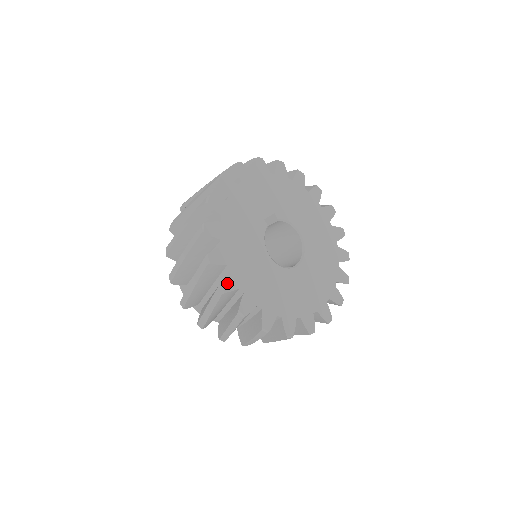
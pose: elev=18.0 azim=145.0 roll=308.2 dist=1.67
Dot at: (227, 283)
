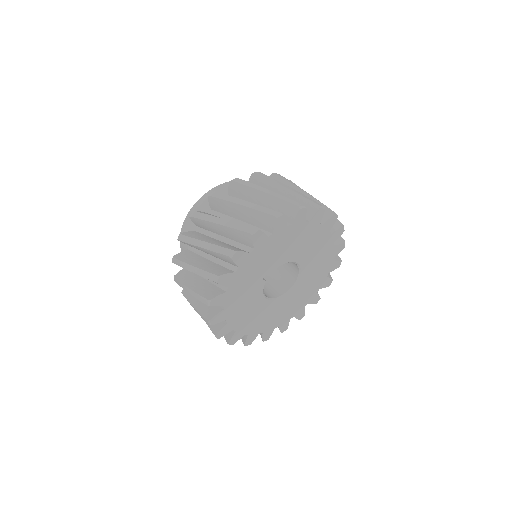
Dot at: (234, 339)
